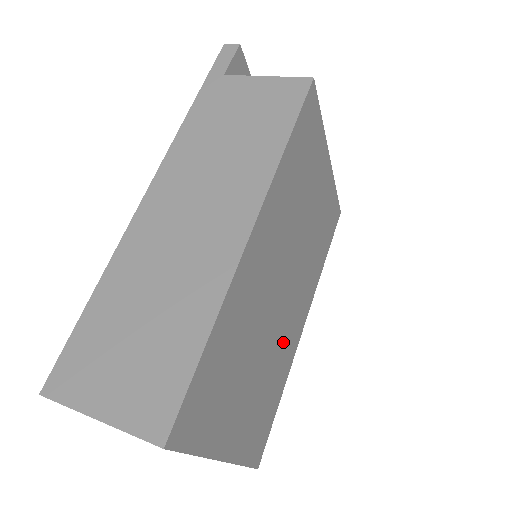
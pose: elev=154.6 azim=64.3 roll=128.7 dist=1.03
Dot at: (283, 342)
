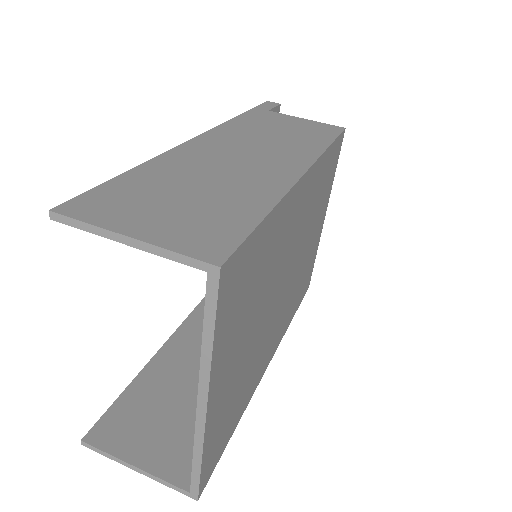
Dot at: (263, 348)
